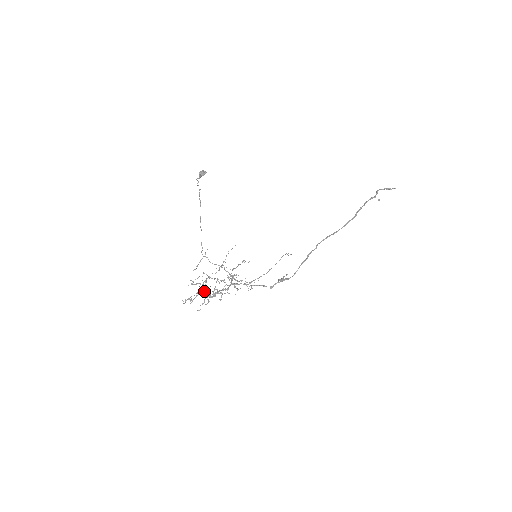
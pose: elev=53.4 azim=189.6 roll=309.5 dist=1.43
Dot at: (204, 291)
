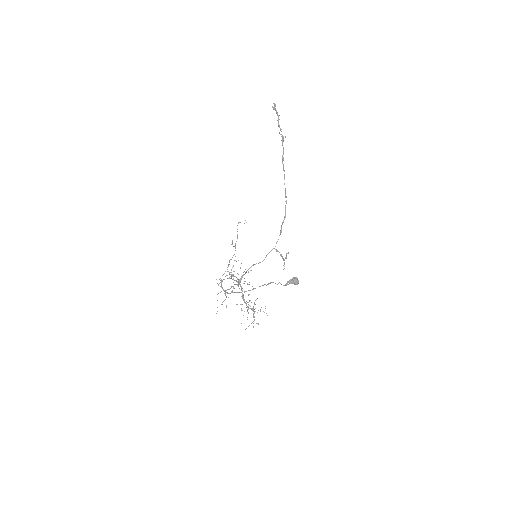
Dot at: (251, 309)
